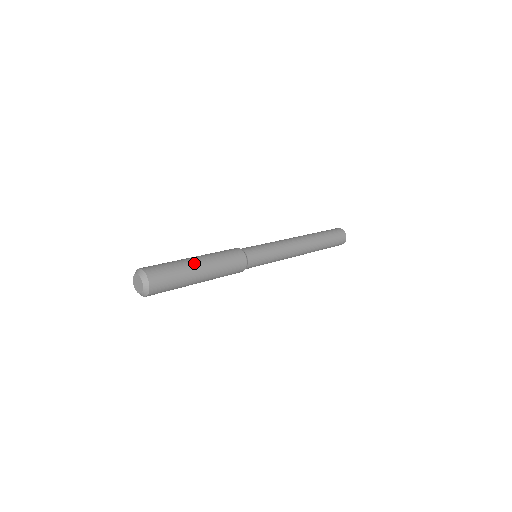
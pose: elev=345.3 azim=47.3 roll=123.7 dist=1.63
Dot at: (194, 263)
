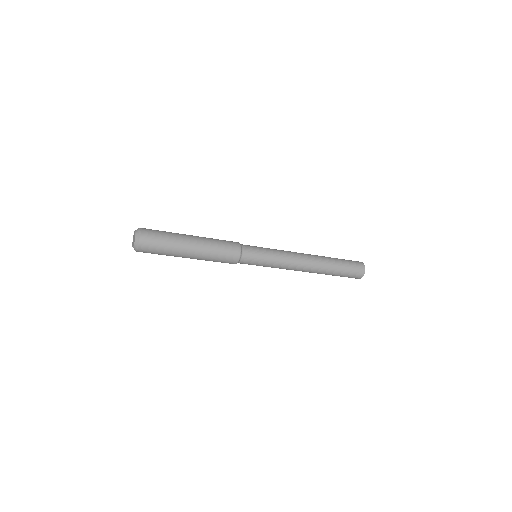
Dot at: (187, 235)
